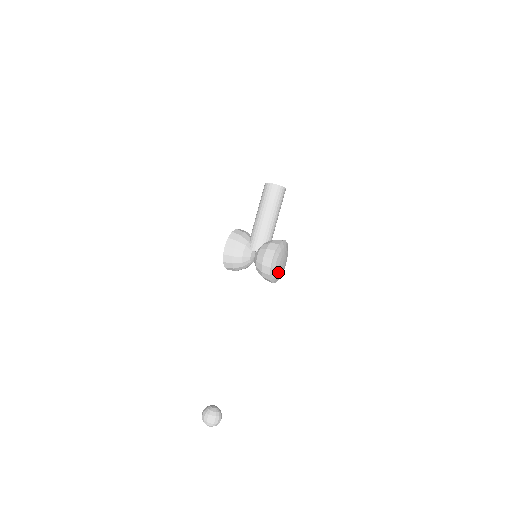
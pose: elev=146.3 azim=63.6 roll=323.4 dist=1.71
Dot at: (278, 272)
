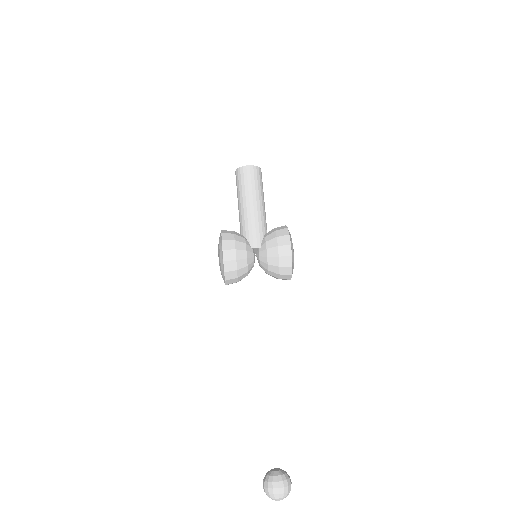
Dot at: occluded
